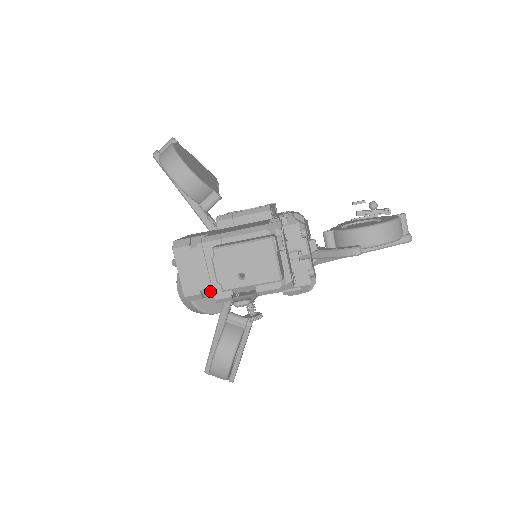
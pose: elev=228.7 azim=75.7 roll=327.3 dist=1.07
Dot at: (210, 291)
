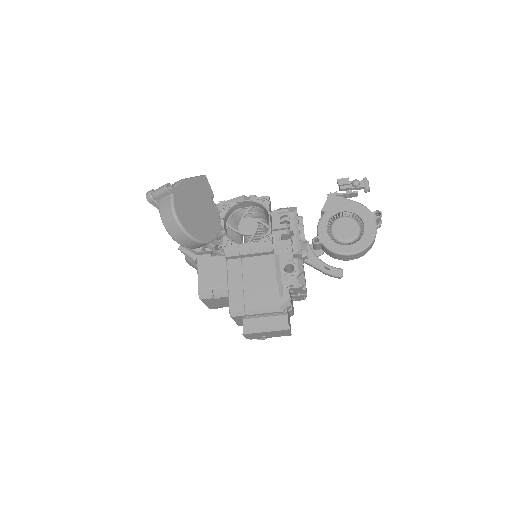
Dot at: occluded
